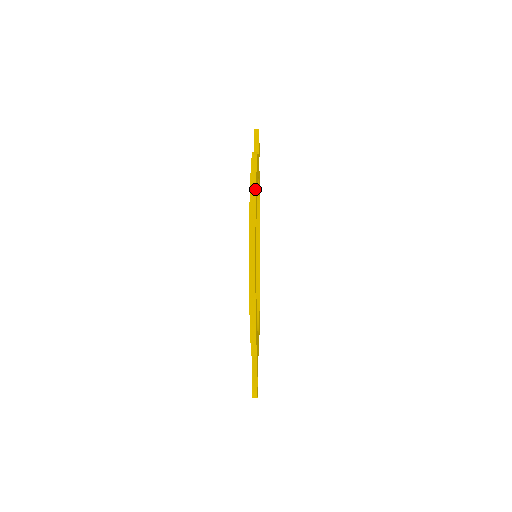
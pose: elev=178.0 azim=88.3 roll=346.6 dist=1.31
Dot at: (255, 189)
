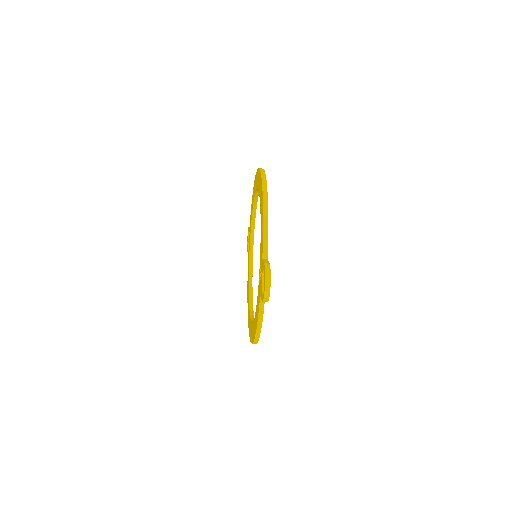
Dot at: occluded
